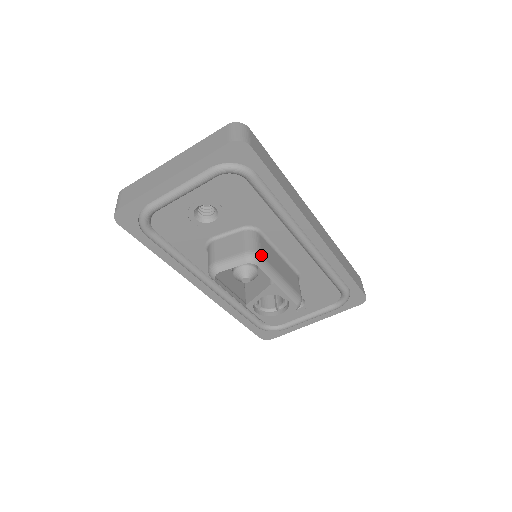
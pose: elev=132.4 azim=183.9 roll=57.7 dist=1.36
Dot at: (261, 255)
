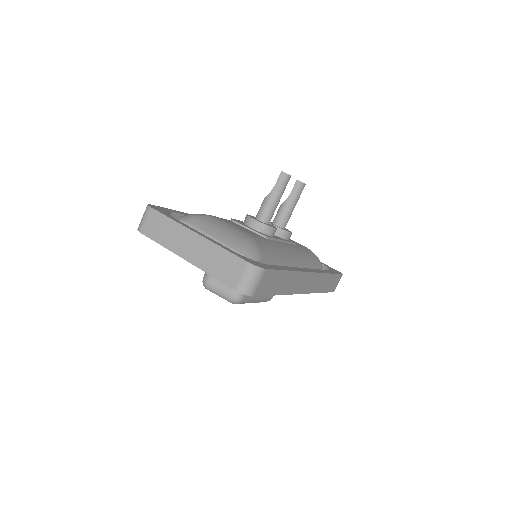
Dot at: (243, 299)
